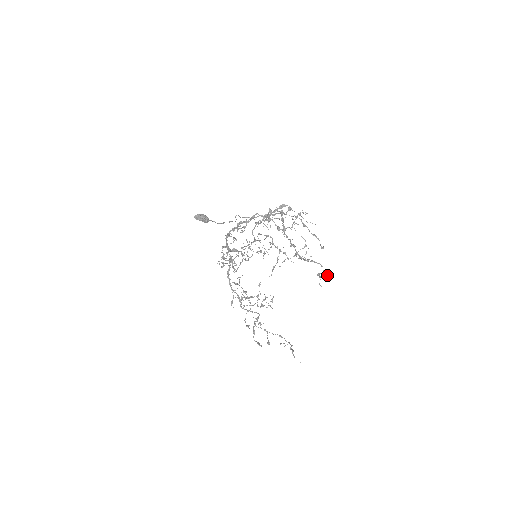
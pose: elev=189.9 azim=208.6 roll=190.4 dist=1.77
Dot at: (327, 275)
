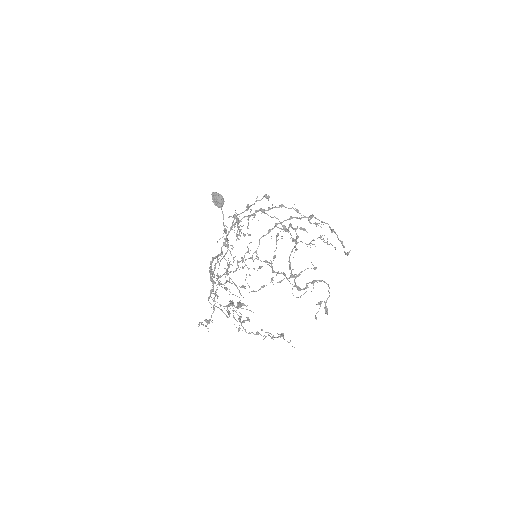
Dot at: (327, 311)
